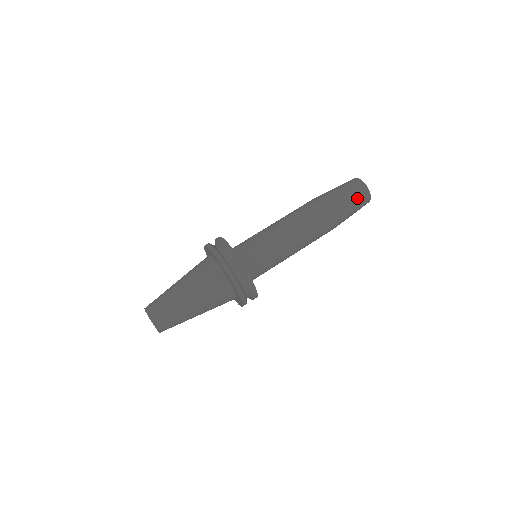
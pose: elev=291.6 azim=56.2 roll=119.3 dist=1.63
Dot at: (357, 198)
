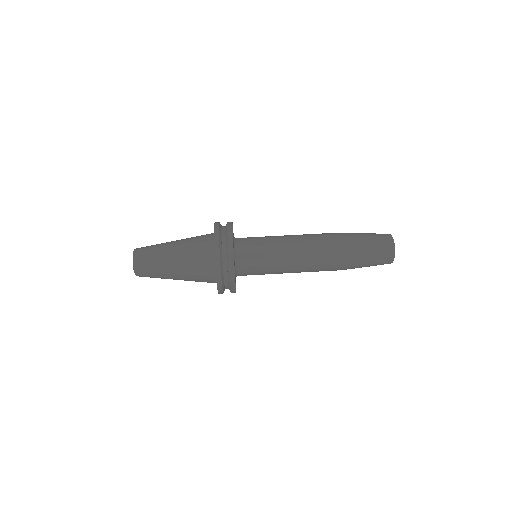
Dot at: (377, 240)
